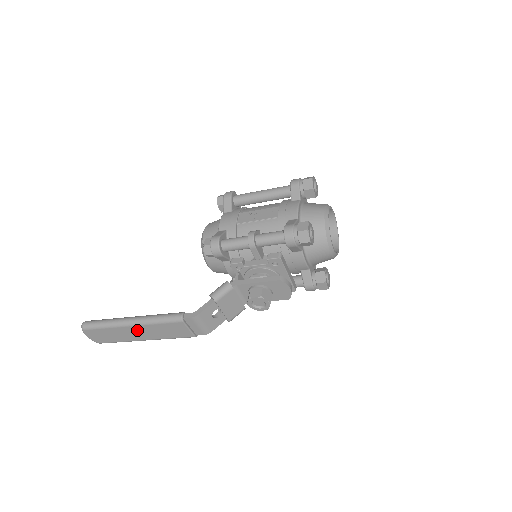
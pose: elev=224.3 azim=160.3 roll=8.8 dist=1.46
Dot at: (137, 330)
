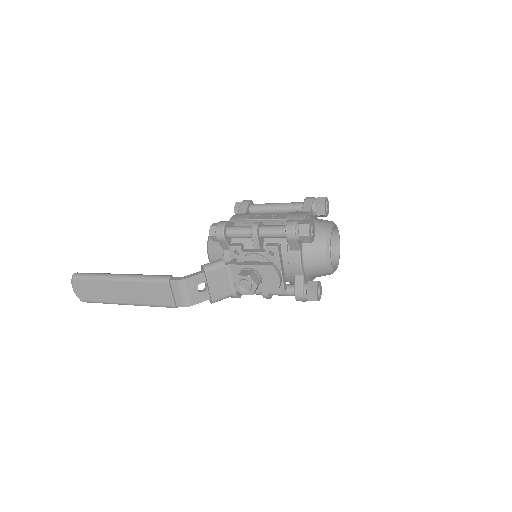
Dot at: (122, 288)
